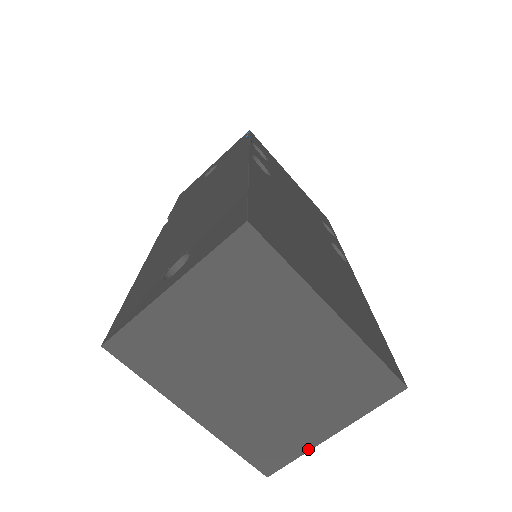
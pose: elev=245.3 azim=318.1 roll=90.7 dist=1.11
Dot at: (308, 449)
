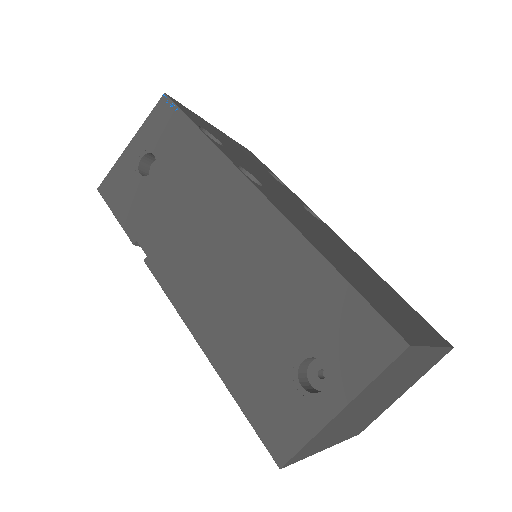
Dot at: occluded
